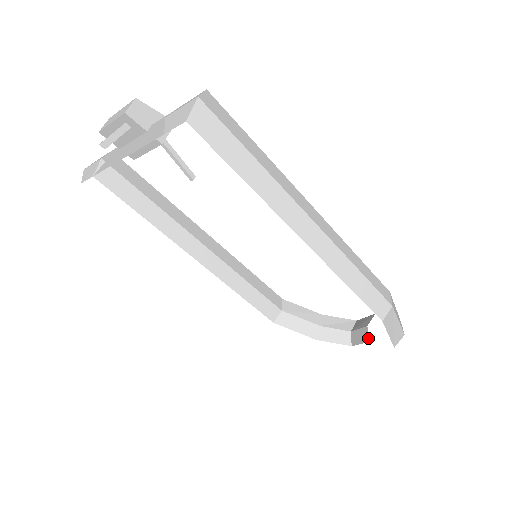
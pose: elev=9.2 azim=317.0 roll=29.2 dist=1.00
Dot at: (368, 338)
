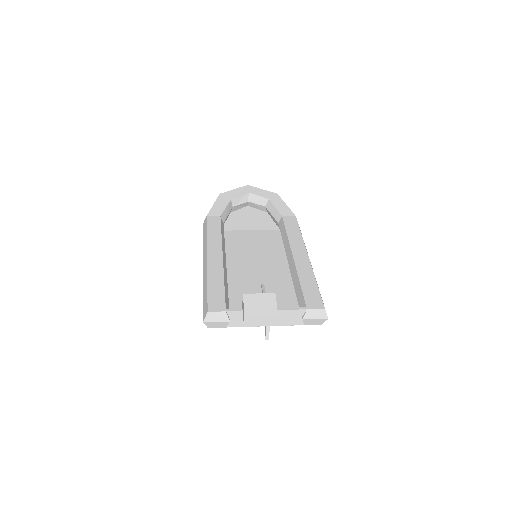
Dot at: (265, 211)
